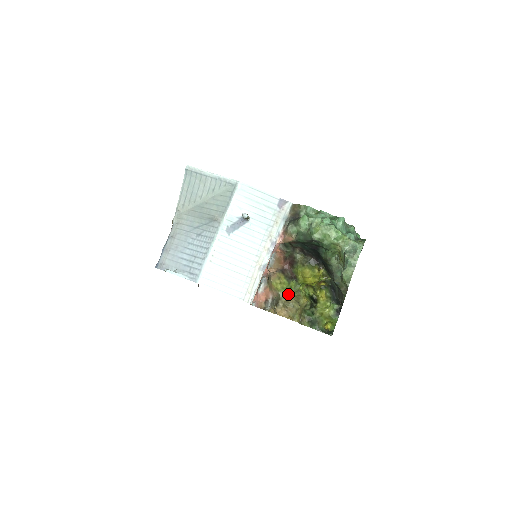
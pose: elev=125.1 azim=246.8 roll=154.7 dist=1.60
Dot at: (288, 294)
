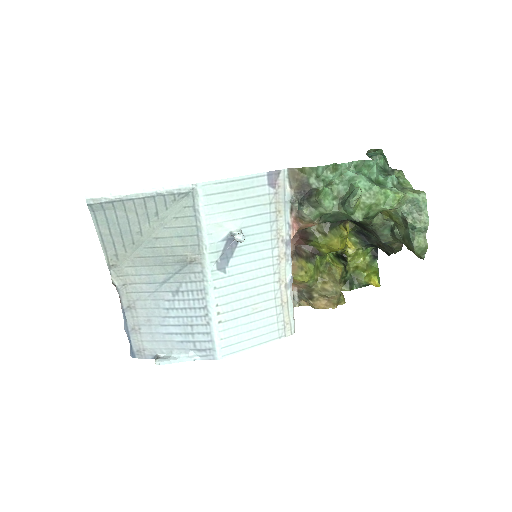
Dot at: (319, 279)
